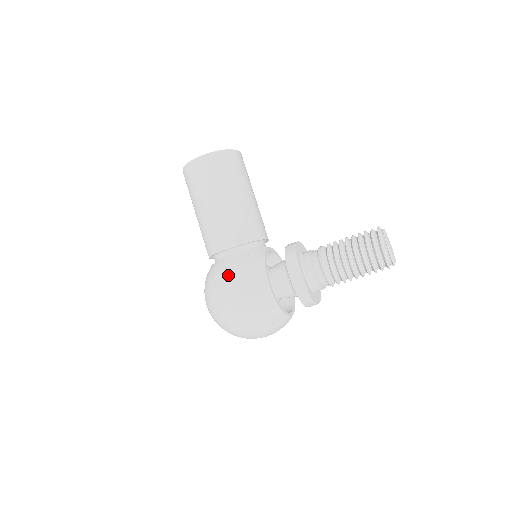
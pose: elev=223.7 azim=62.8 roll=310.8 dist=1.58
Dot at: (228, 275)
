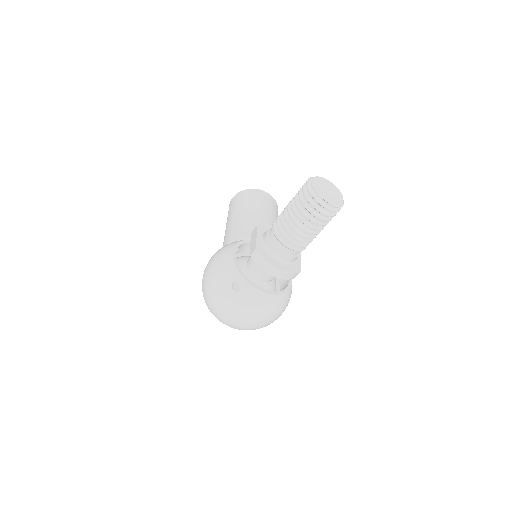
Dot at: occluded
